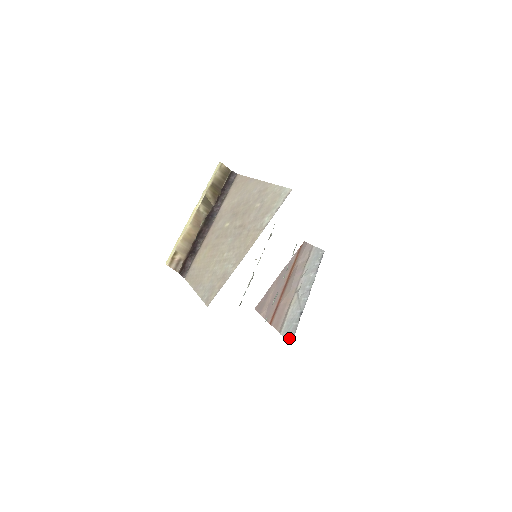
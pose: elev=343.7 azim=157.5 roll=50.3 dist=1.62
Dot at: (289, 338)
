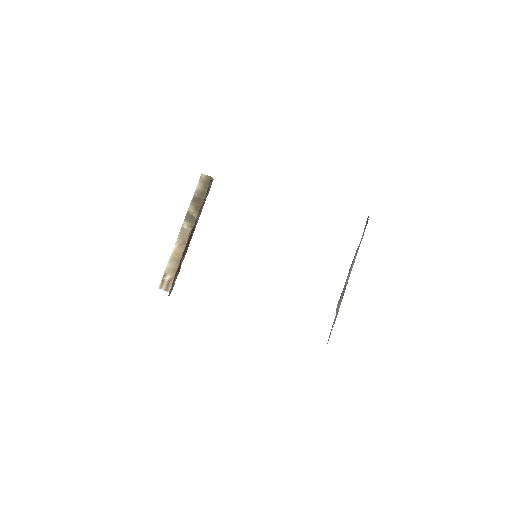
Dot at: occluded
